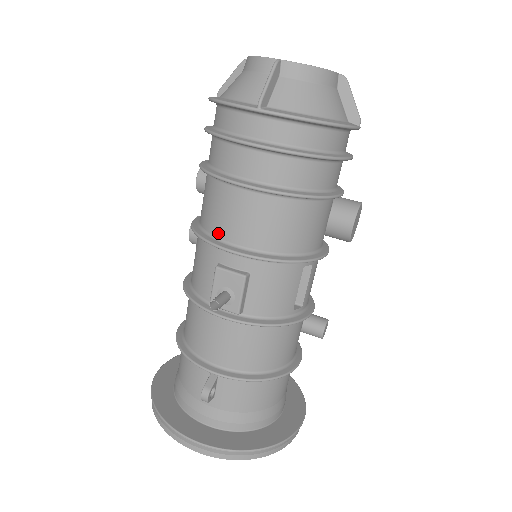
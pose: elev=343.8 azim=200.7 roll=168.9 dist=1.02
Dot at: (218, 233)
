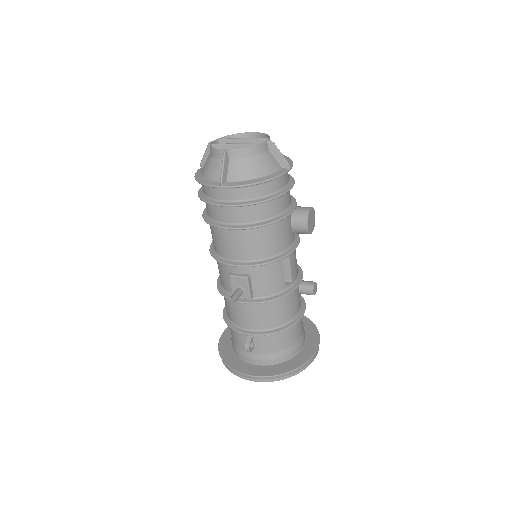
Dot at: (224, 255)
